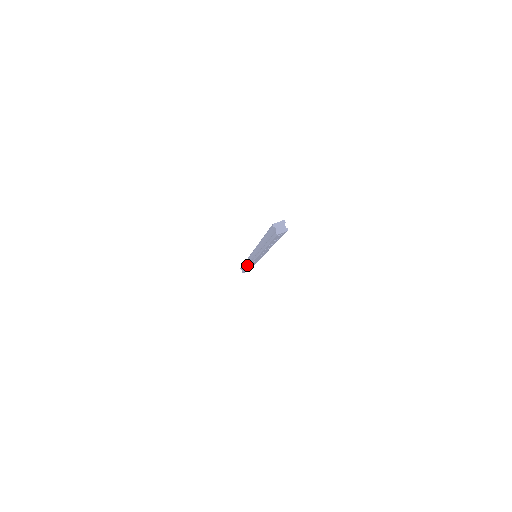
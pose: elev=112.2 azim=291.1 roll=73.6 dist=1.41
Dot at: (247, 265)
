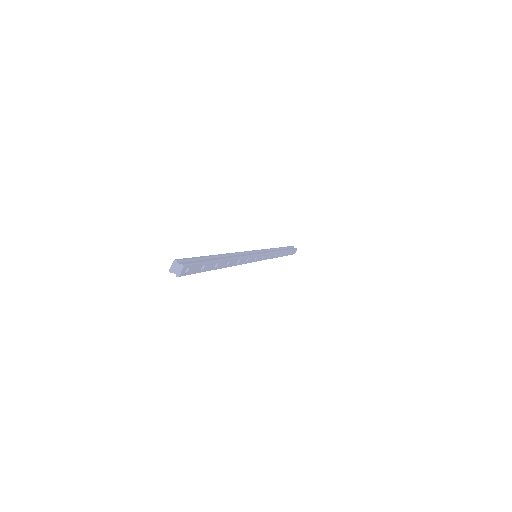
Dot at: occluded
